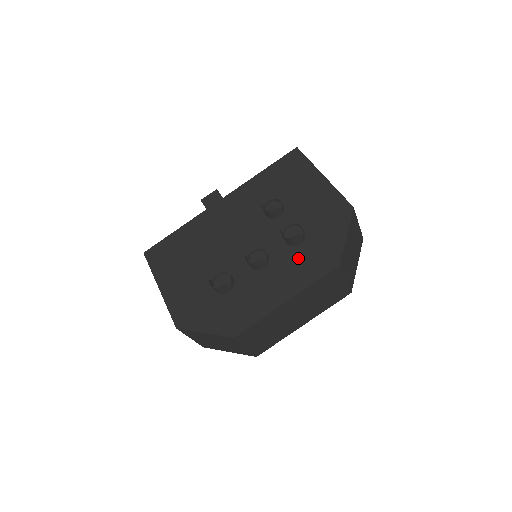
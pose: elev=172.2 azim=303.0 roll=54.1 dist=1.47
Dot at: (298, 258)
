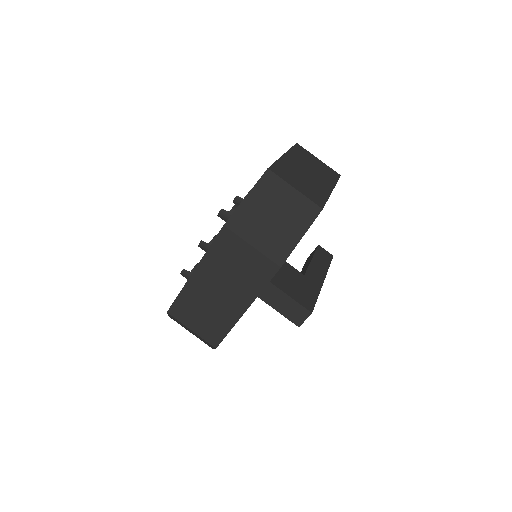
Dot at: occluded
